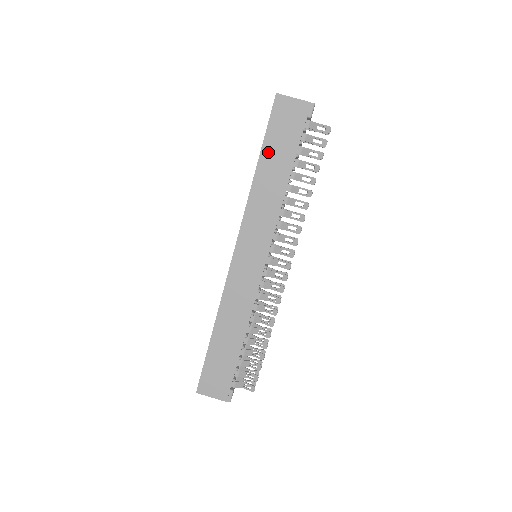
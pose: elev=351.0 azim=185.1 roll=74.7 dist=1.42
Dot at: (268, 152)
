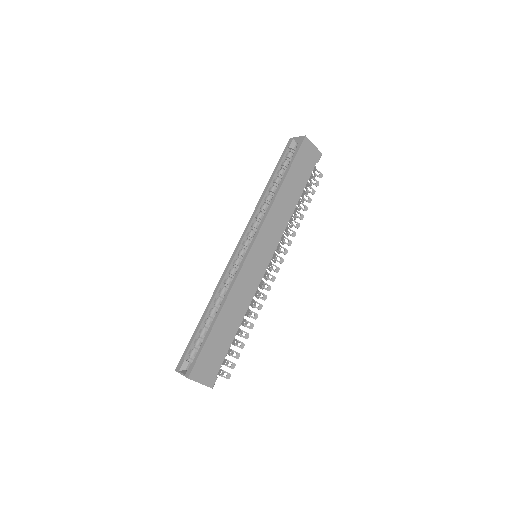
Dot at: (291, 176)
